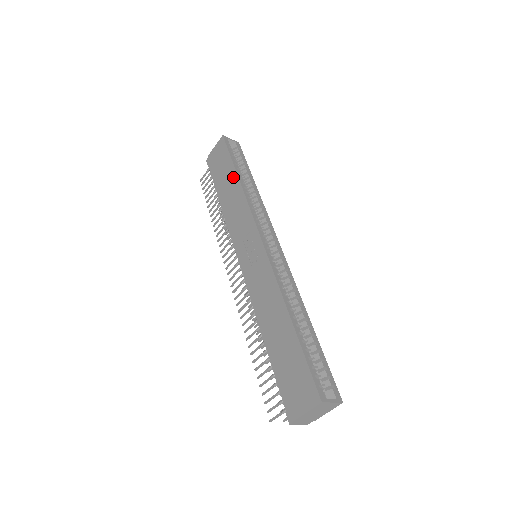
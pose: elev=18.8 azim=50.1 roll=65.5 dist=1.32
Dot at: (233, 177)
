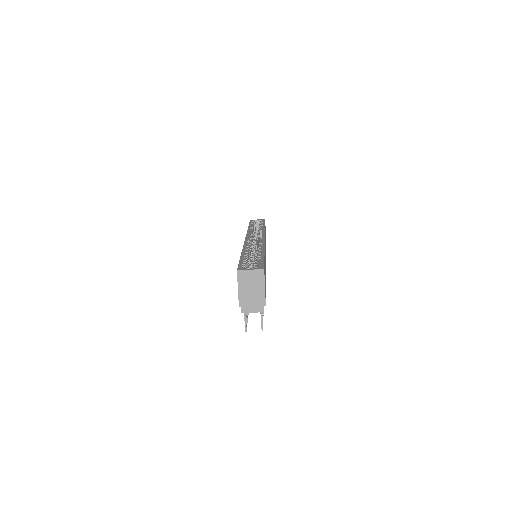
Dot at: occluded
